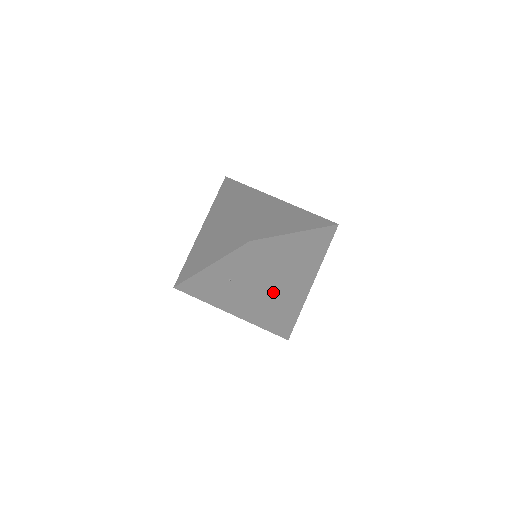
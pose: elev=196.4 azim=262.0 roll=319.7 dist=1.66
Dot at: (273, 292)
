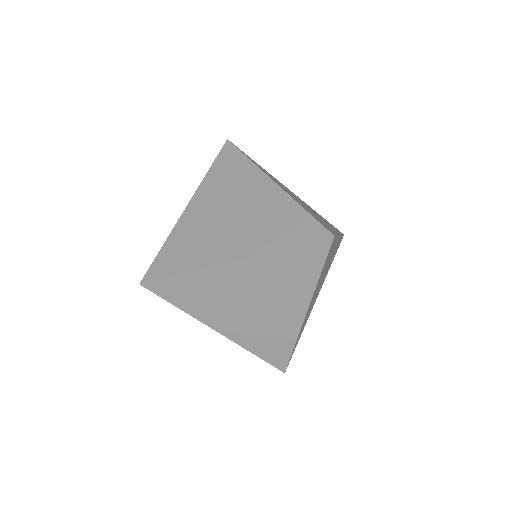
Dot at: (220, 328)
